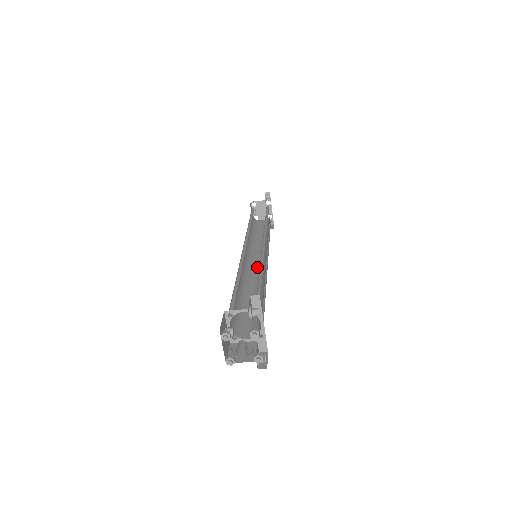
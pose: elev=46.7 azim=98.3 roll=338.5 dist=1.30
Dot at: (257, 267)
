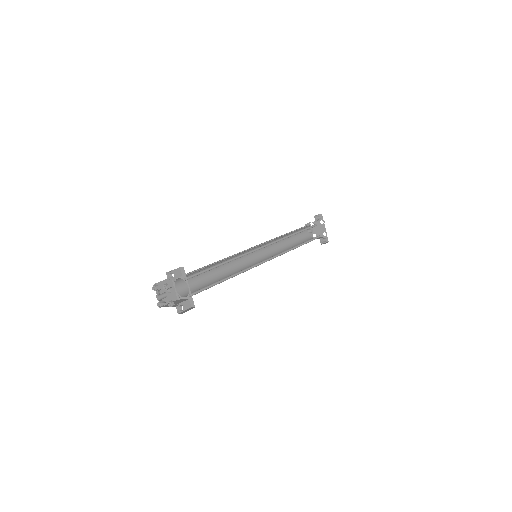
Dot at: occluded
